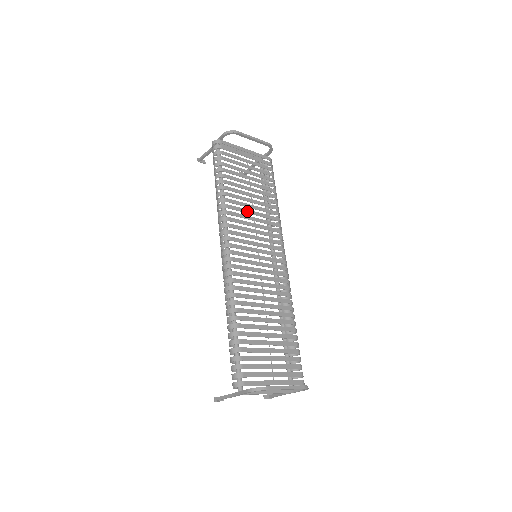
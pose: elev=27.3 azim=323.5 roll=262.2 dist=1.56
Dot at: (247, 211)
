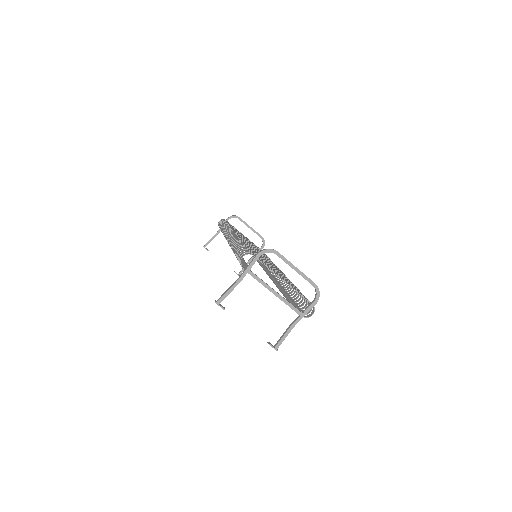
Dot at: occluded
